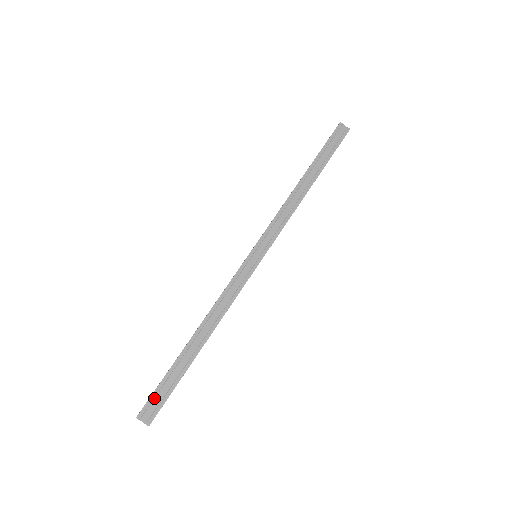
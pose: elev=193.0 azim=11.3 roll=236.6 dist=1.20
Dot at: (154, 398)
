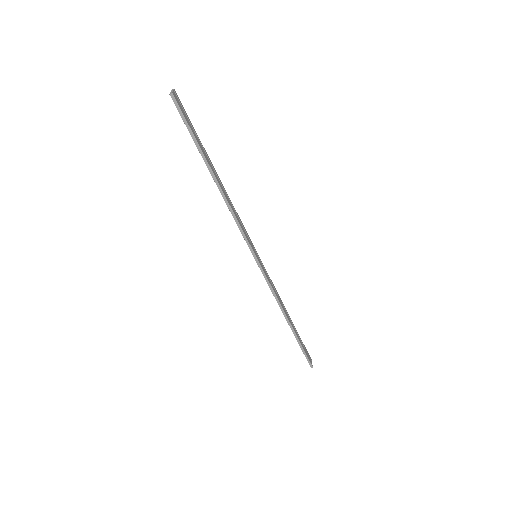
Dot at: (185, 113)
